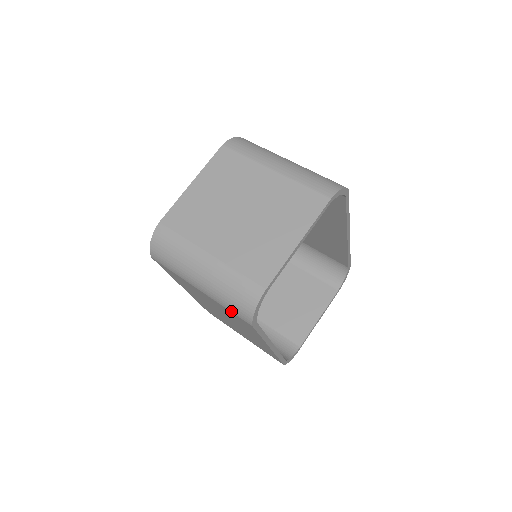
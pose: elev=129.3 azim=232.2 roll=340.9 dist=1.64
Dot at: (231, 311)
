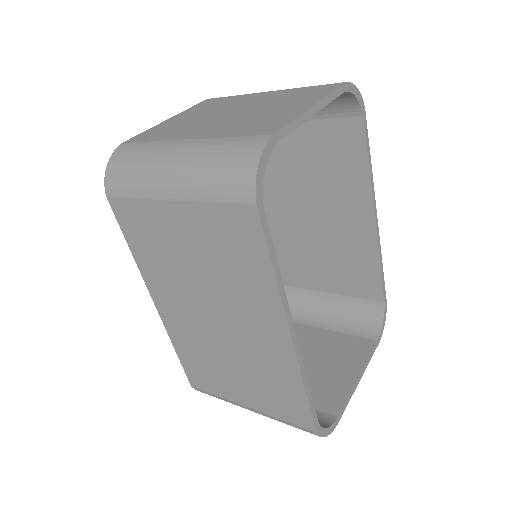
Dot at: (220, 200)
